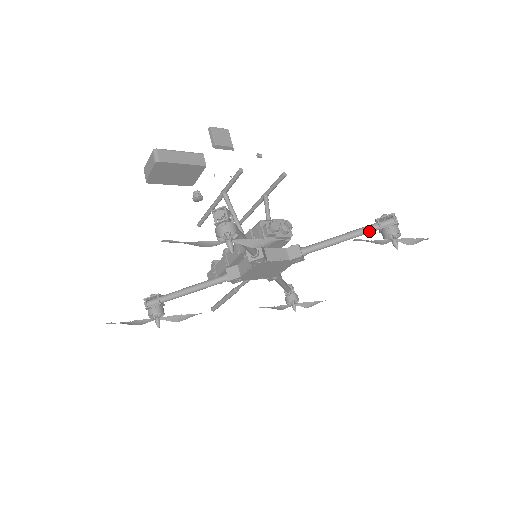
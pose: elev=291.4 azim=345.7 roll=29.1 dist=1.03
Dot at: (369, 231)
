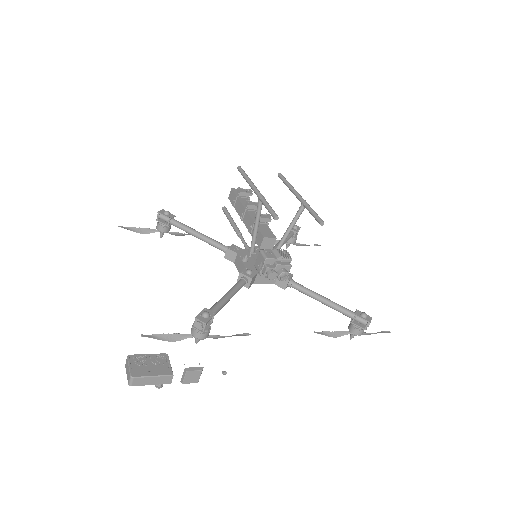
Dot at: (344, 314)
